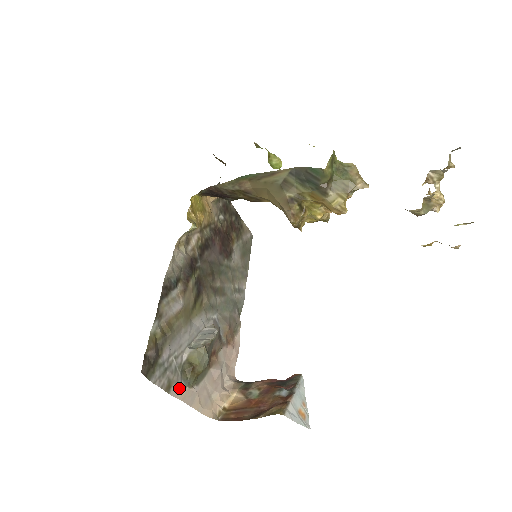
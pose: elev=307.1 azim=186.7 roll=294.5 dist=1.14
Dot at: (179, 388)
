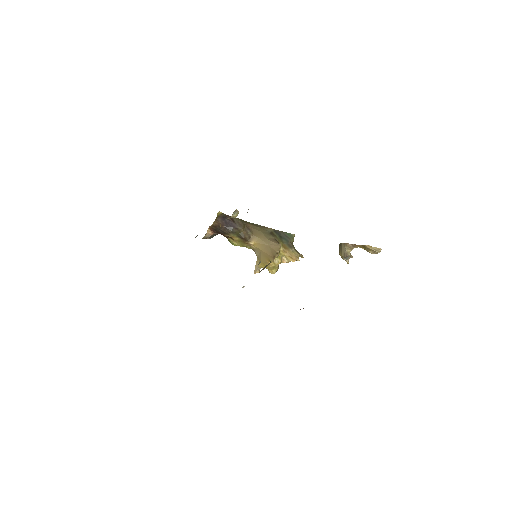
Dot at: occluded
